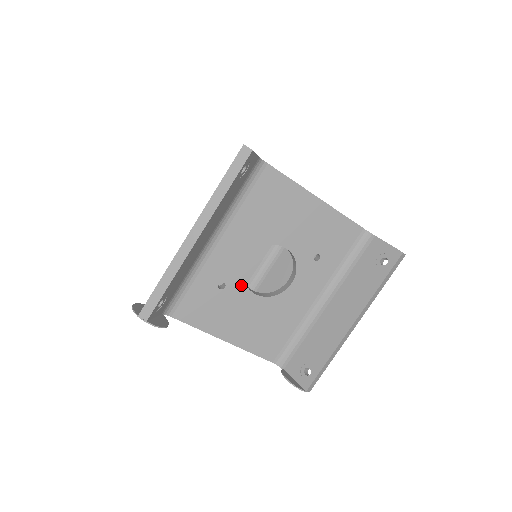
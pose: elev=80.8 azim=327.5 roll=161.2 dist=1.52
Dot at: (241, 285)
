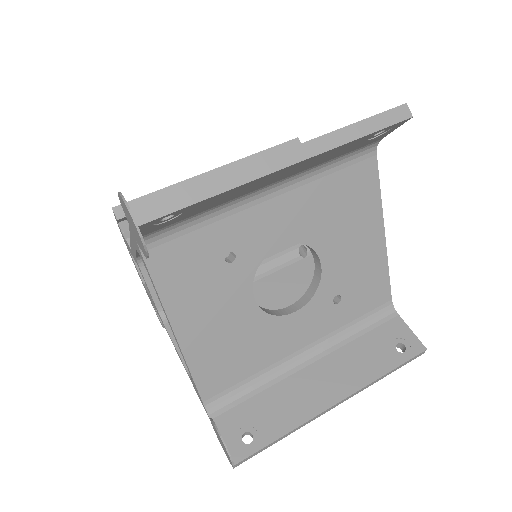
Dot at: (249, 273)
